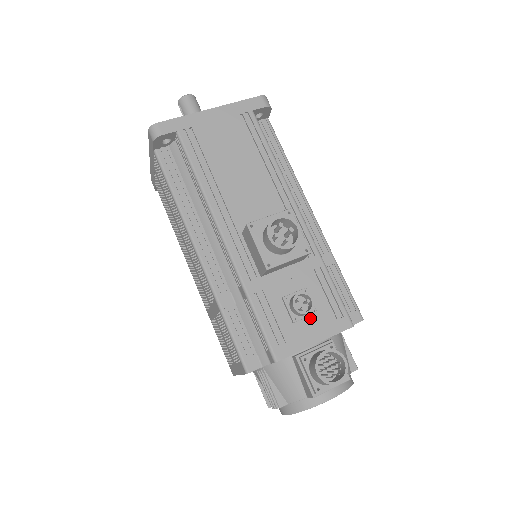
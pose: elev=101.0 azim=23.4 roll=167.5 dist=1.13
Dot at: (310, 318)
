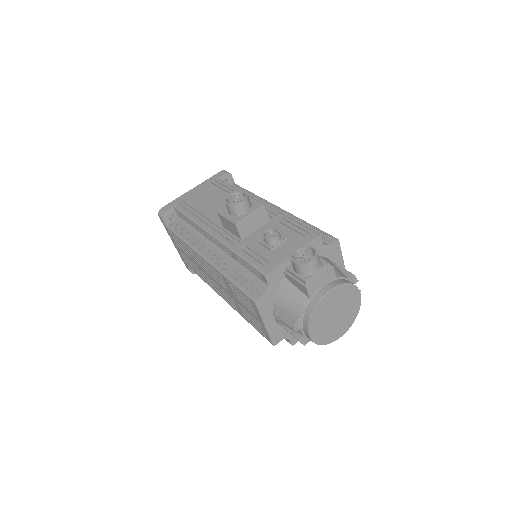
Dot at: (284, 244)
